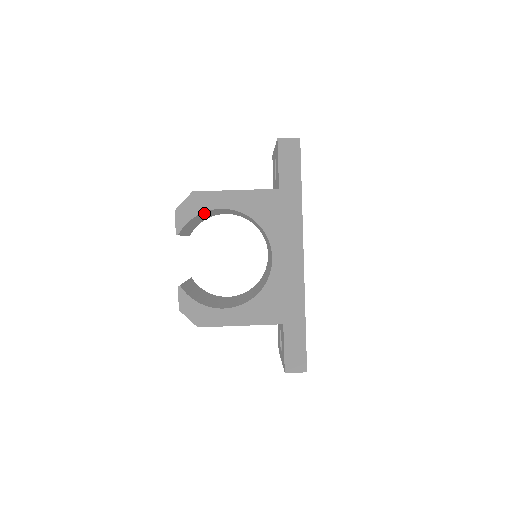
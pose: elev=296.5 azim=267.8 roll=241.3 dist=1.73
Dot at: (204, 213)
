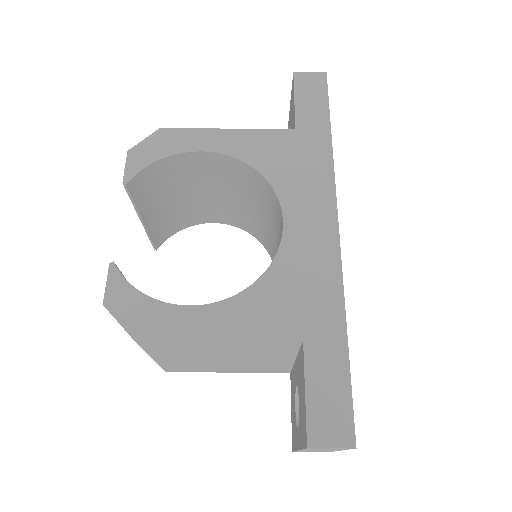
Dot at: (175, 169)
